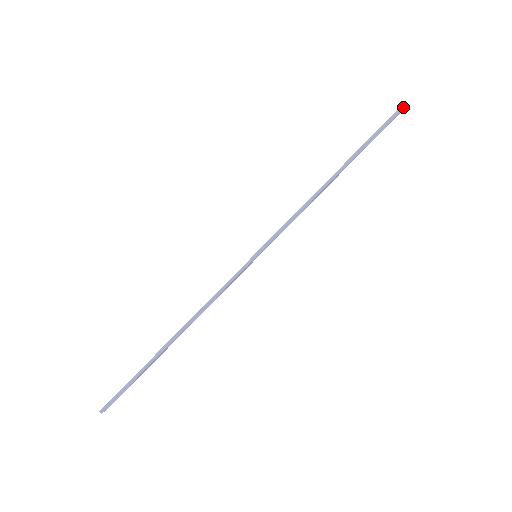
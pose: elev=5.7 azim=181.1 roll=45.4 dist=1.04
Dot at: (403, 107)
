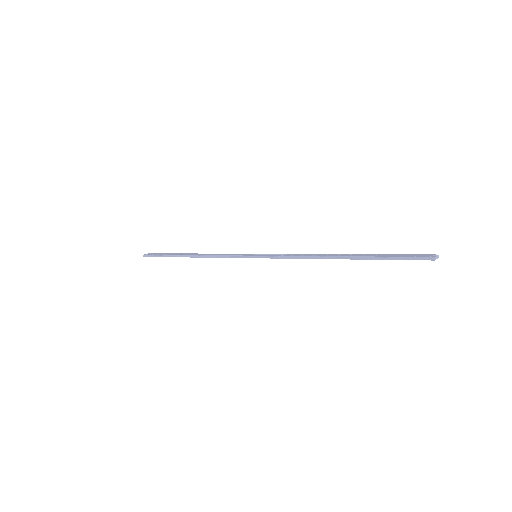
Dot at: (434, 259)
